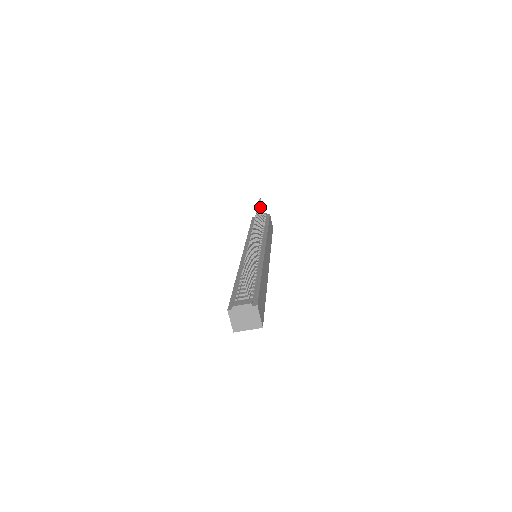
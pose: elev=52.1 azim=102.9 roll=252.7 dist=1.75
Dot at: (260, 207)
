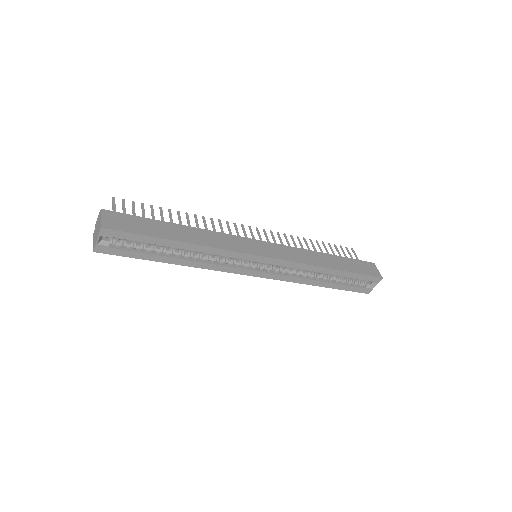
Dot at: (337, 249)
